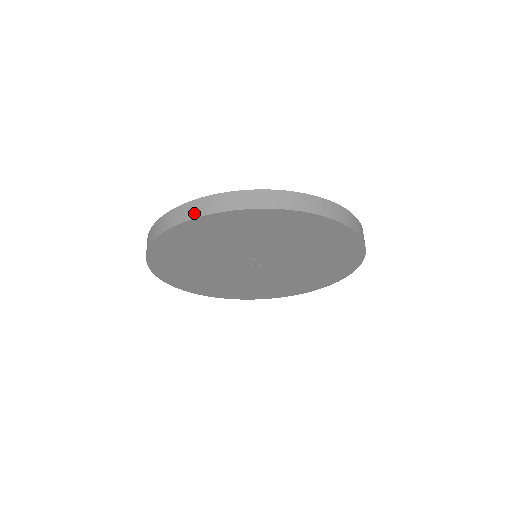
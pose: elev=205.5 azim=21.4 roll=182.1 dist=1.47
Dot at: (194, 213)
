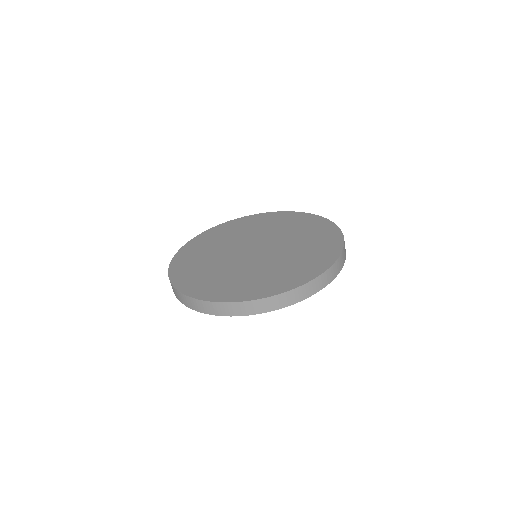
Dot at: (225, 313)
